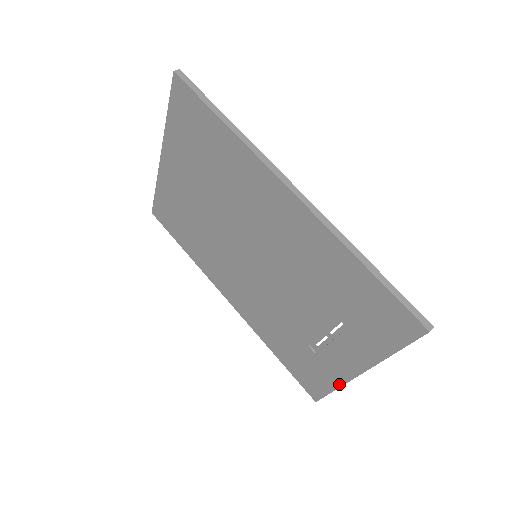
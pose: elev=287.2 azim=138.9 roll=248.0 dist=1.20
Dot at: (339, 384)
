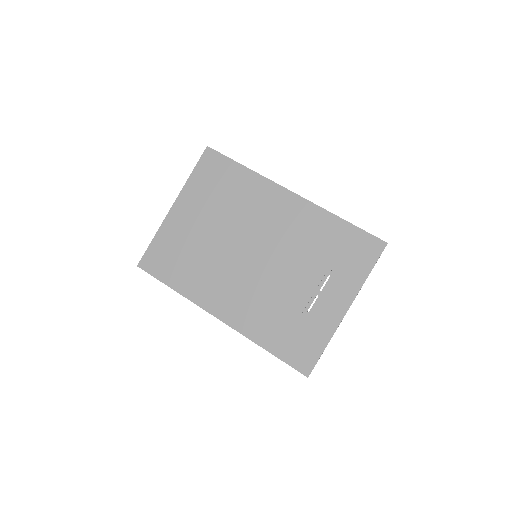
Dot at: (330, 335)
